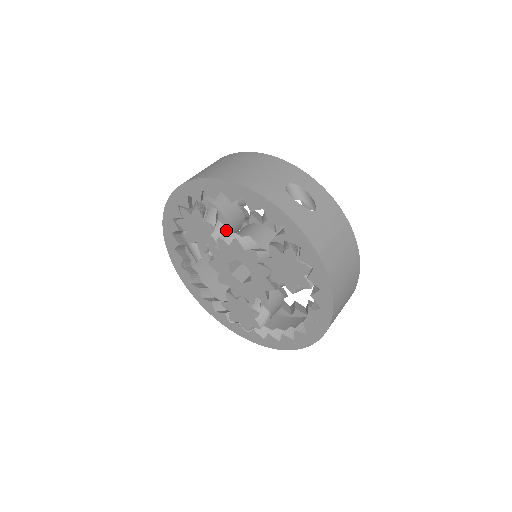
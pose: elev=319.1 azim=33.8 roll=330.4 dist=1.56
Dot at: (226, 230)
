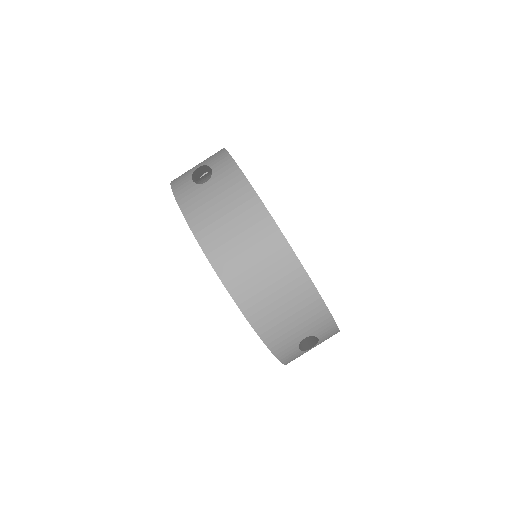
Dot at: occluded
